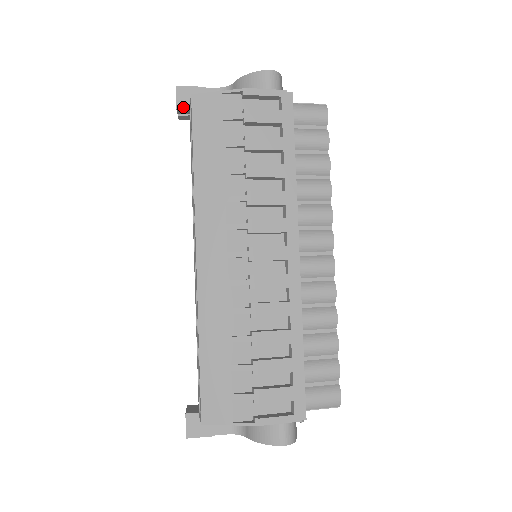
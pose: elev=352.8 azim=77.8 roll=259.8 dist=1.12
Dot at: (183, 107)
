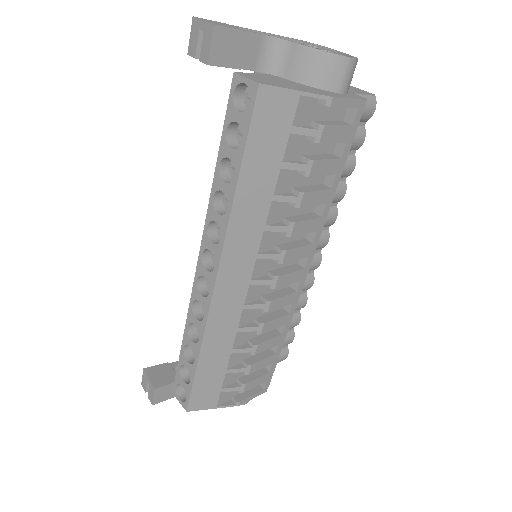
Dot at: (217, 62)
